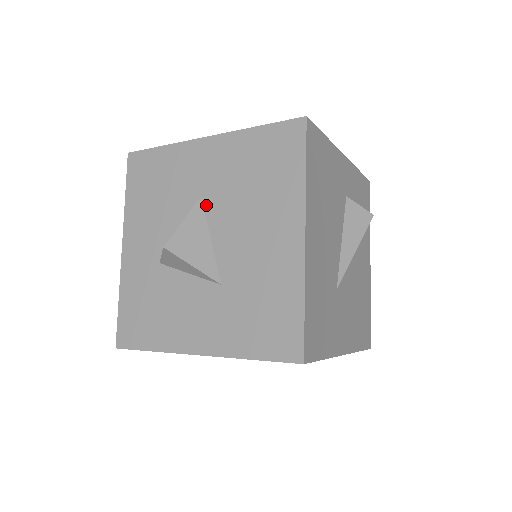
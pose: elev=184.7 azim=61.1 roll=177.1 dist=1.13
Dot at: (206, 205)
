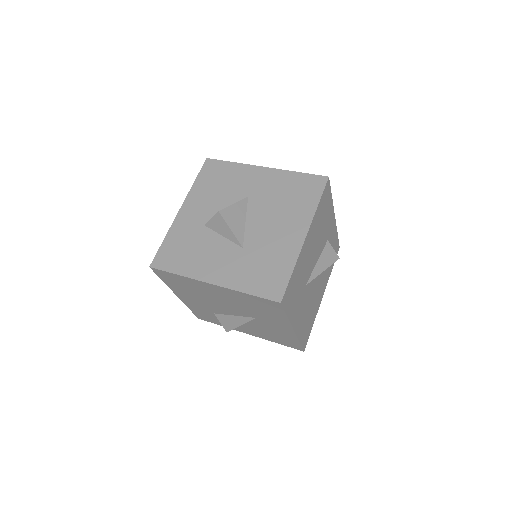
Dot at: (250, 202)
